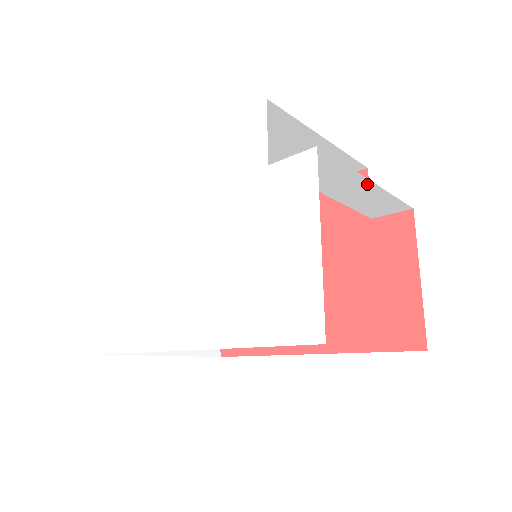
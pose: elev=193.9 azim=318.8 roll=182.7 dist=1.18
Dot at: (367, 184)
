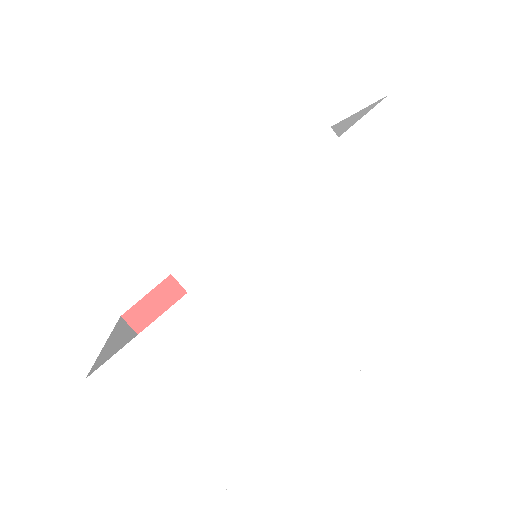
Dot at: occluded
